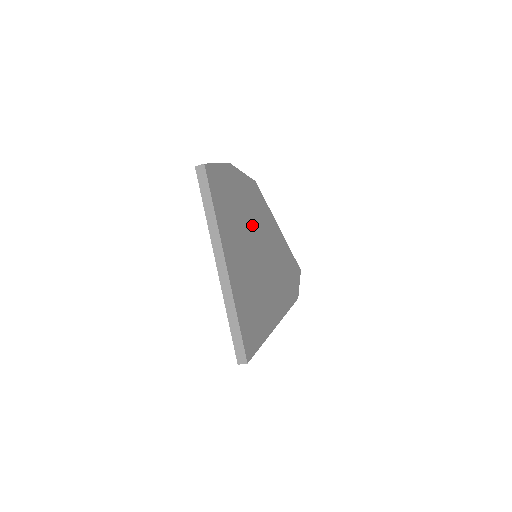
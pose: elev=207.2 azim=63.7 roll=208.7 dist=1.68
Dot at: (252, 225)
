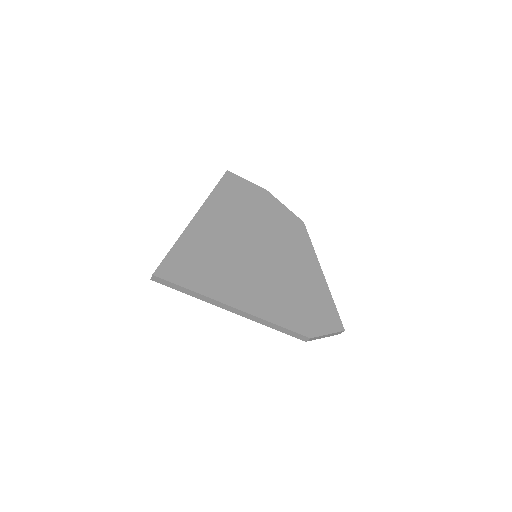
Dot at: (265, 233)
